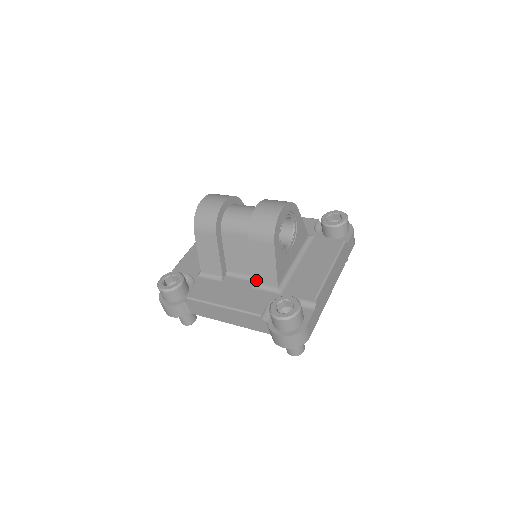
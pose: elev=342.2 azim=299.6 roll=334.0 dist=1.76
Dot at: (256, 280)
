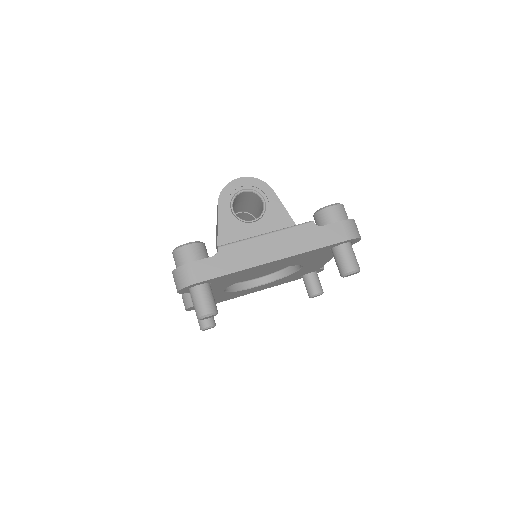
Dot at: occluded
